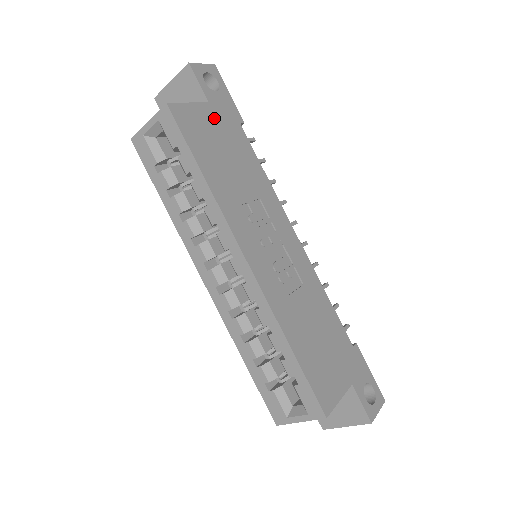
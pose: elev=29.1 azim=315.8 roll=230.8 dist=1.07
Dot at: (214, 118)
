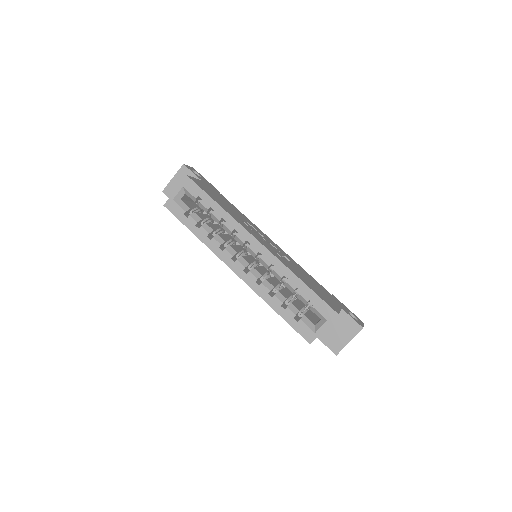
Dot at: (208, 187)
